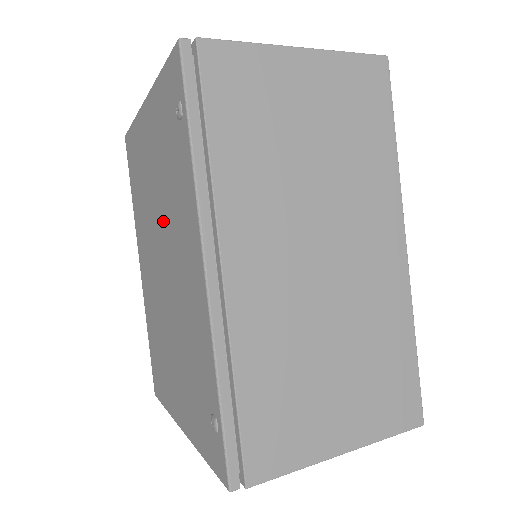
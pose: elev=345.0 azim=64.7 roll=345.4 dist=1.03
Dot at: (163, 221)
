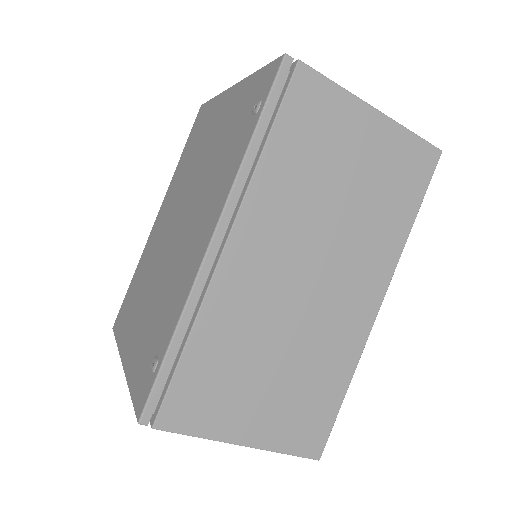
Dot at: (197, 187)
